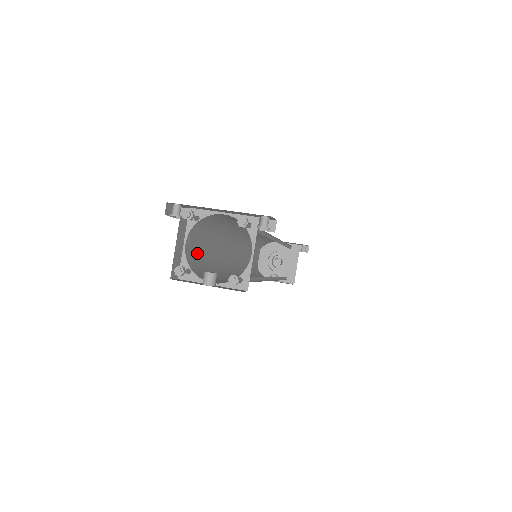
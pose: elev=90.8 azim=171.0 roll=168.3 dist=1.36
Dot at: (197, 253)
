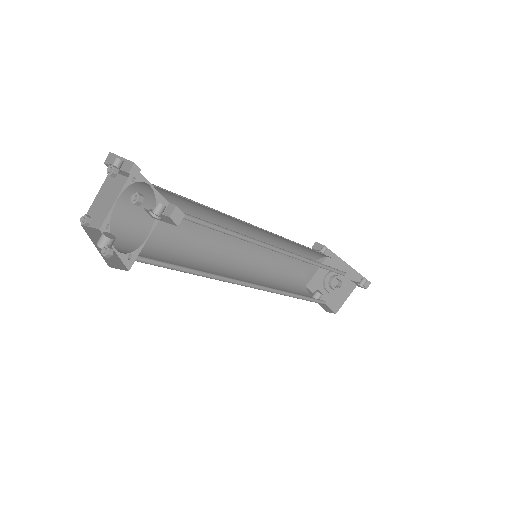
Dot at: (145, 217)
